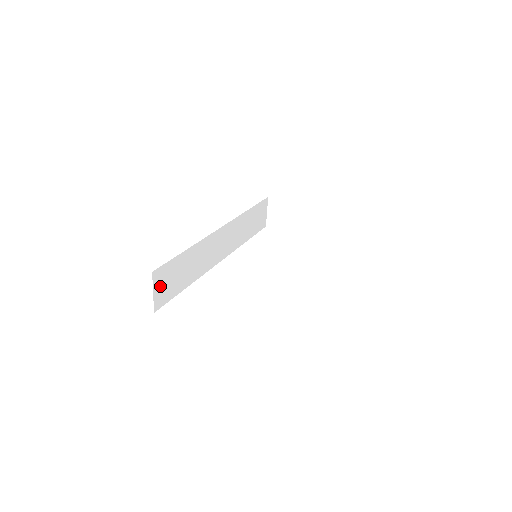
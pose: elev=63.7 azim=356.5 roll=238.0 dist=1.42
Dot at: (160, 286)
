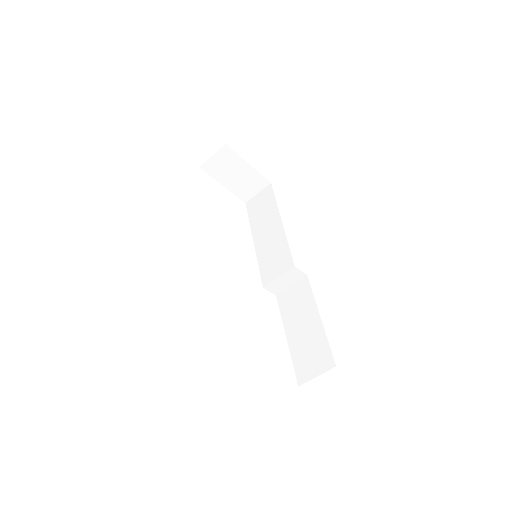
Dot at: occluded
